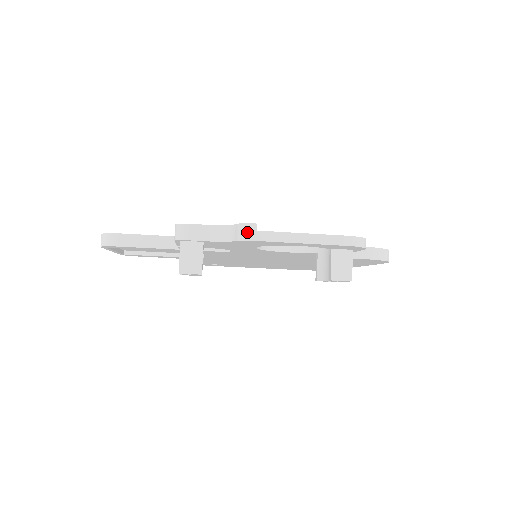
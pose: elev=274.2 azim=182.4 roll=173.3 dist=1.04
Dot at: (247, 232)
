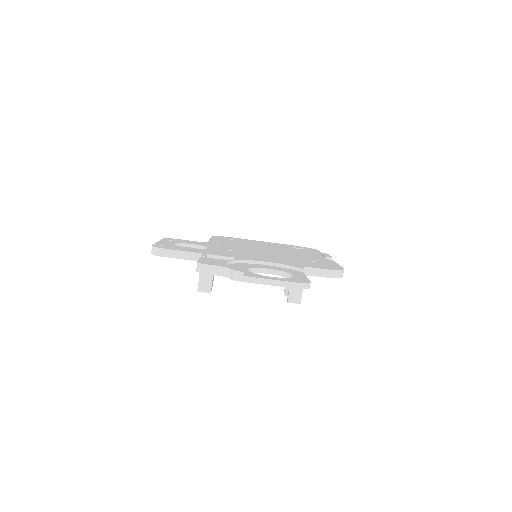
Dot at: (237, 276)
